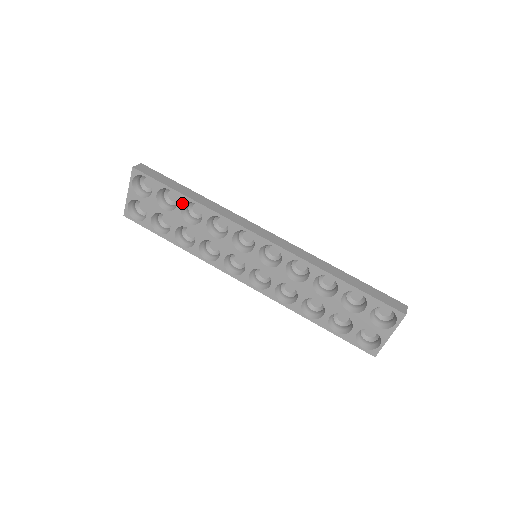
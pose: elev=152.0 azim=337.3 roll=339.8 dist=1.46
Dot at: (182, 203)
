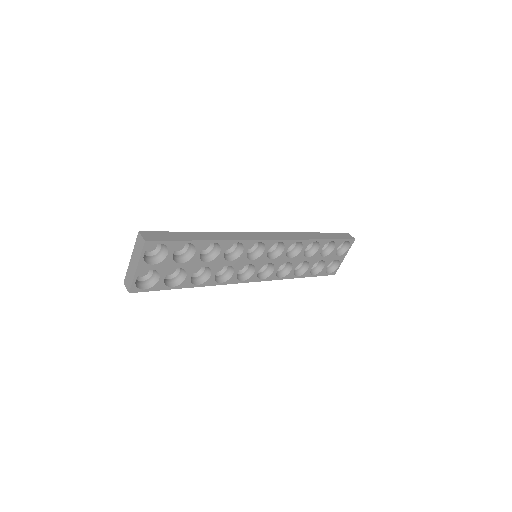
Dot at: (201, 248)
